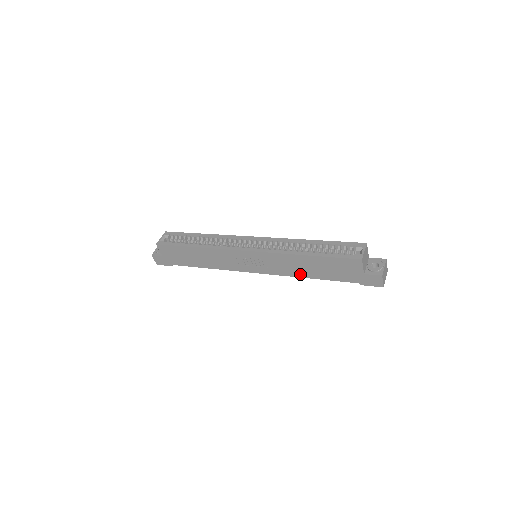
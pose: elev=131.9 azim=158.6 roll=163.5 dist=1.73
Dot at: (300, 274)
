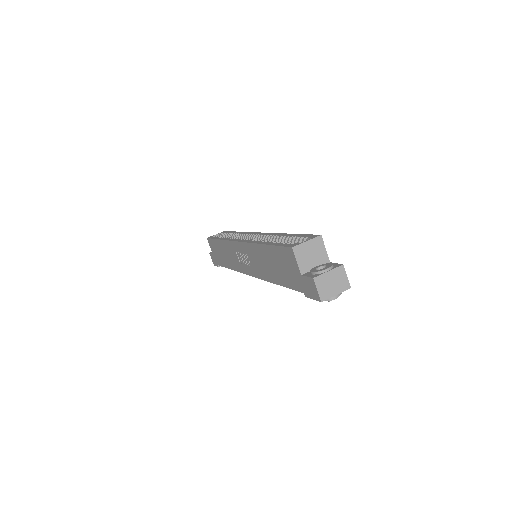
Dot at: (269, 276)
